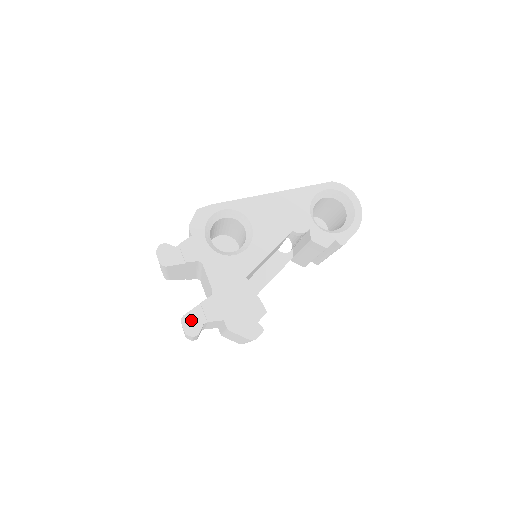
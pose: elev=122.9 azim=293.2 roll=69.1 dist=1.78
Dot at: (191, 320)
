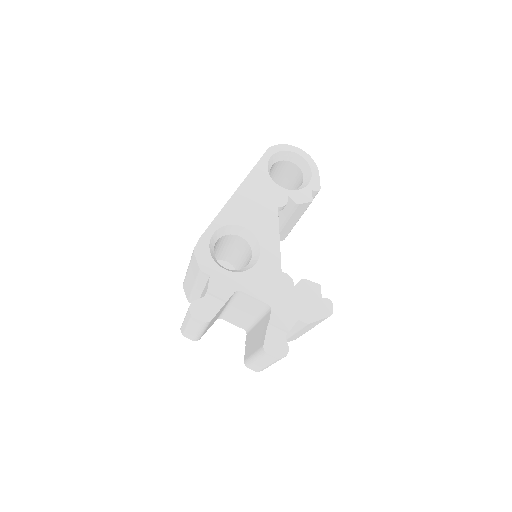
Dot at: (273, 344)
